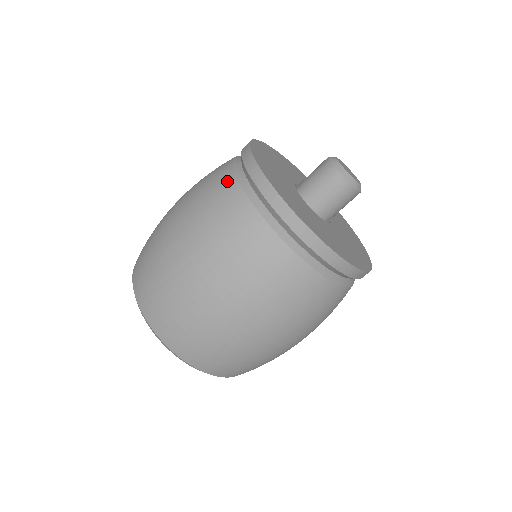
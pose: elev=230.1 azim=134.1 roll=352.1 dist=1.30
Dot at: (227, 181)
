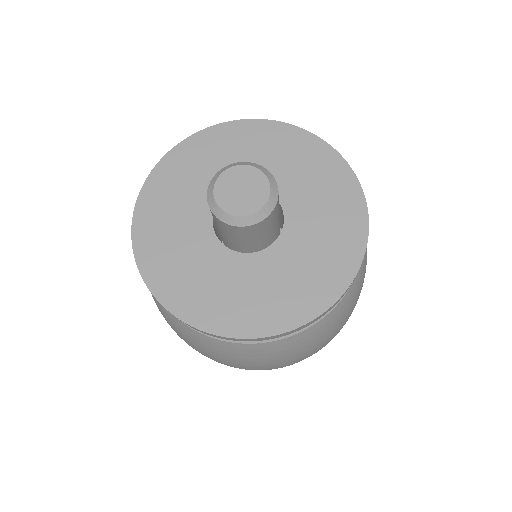
Dot at: occluded
